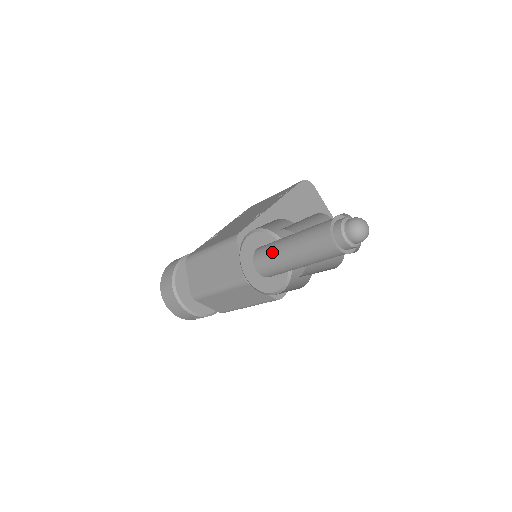
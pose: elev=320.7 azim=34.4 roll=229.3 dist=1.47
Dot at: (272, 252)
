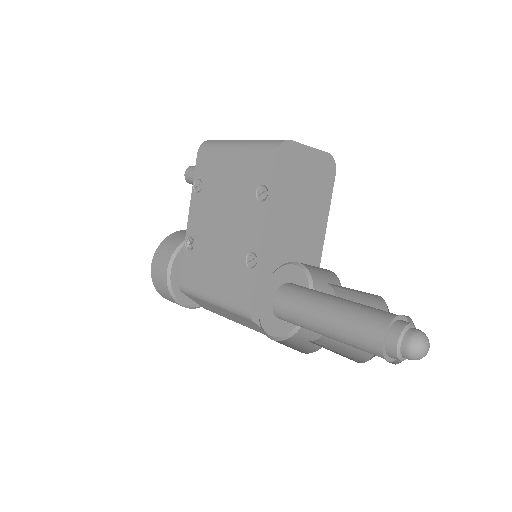
Dot at: (301, 325)
